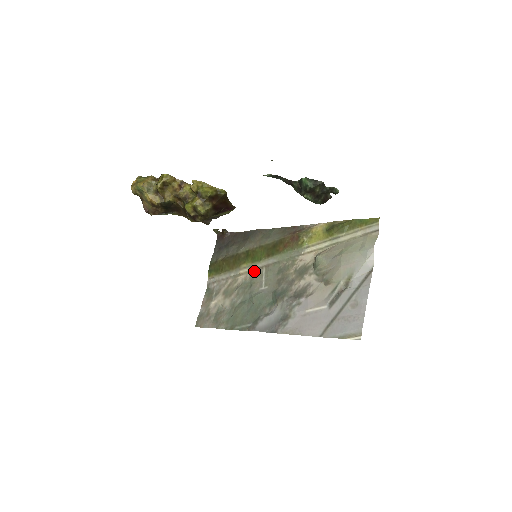
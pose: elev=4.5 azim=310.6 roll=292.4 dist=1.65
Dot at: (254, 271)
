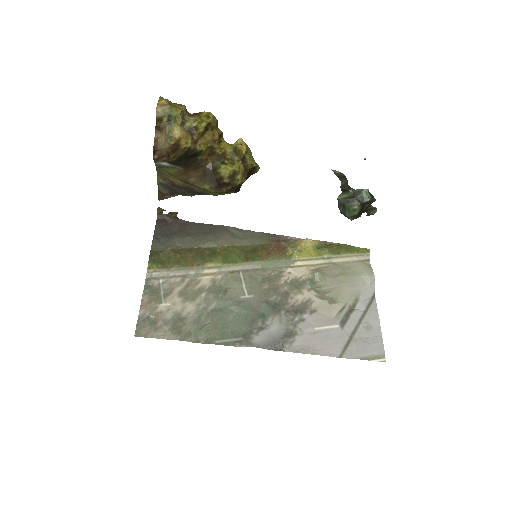
Dot at: (227, 274)
